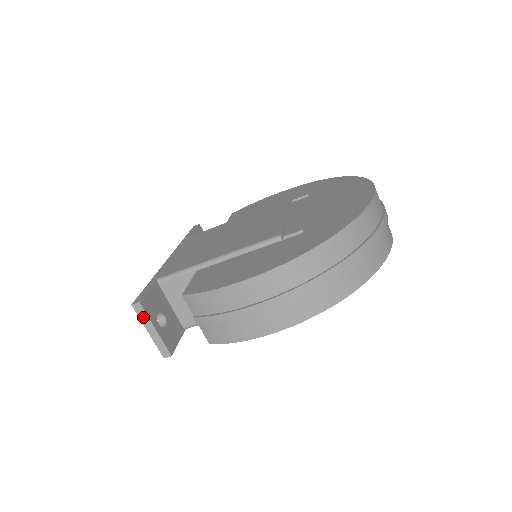
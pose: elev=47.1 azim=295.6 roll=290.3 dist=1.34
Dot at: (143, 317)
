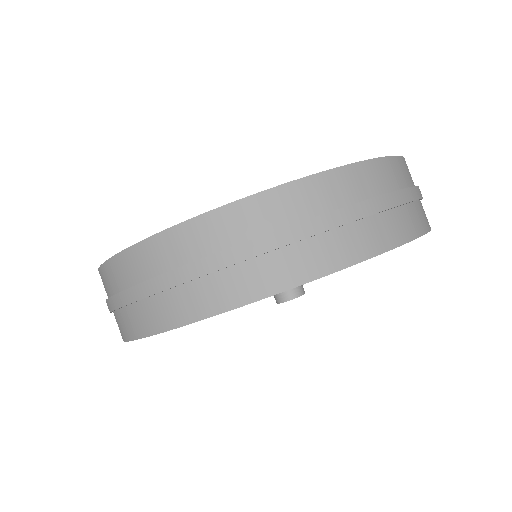
Dot at: occluded
